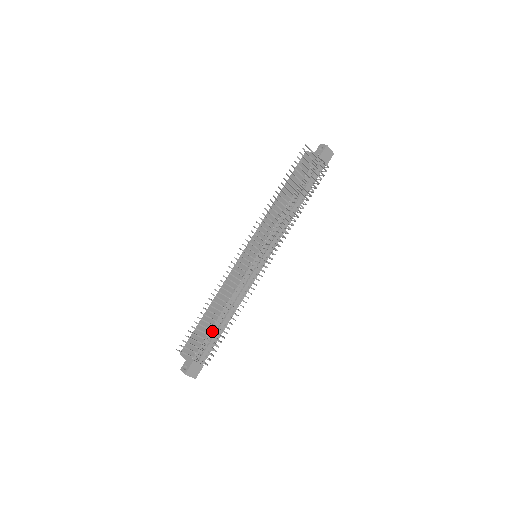
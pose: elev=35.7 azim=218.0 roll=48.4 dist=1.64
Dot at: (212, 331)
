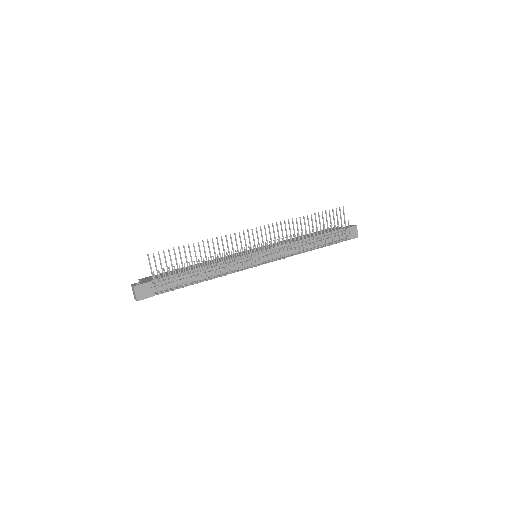
Dot at: occluded
